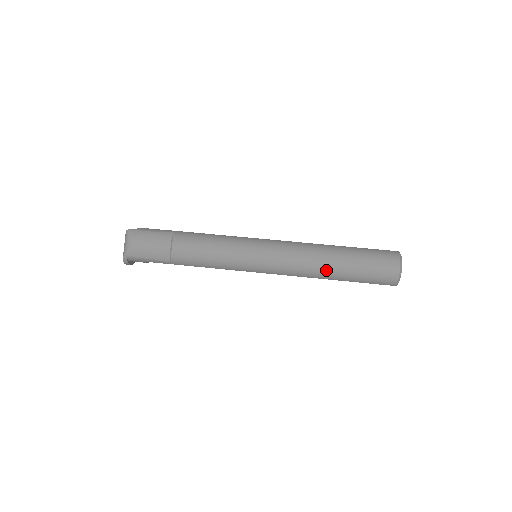
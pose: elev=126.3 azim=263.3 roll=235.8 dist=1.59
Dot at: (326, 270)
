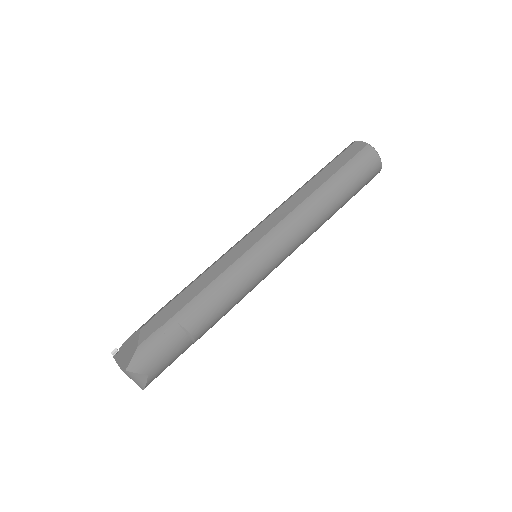
Dot at: (330, 217)
